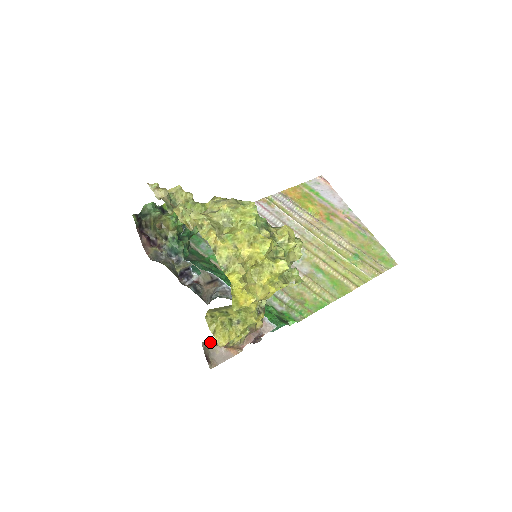
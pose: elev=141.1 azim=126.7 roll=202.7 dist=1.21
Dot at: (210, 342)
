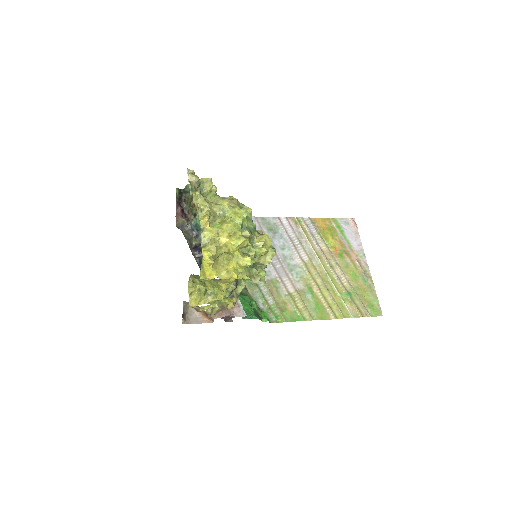
Dot at: occluded
